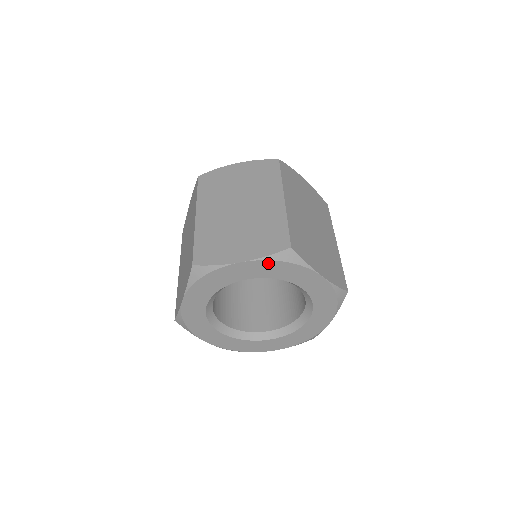
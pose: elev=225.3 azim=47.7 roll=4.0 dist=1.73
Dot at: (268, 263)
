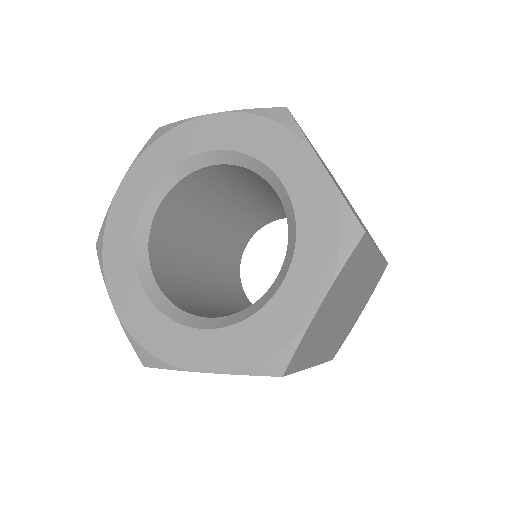
Dot at: (247, 120)
